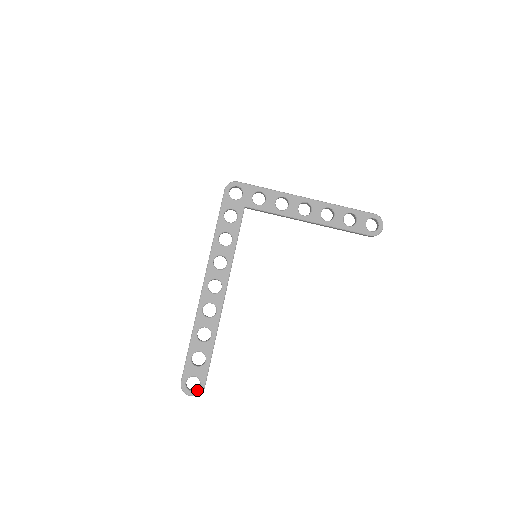
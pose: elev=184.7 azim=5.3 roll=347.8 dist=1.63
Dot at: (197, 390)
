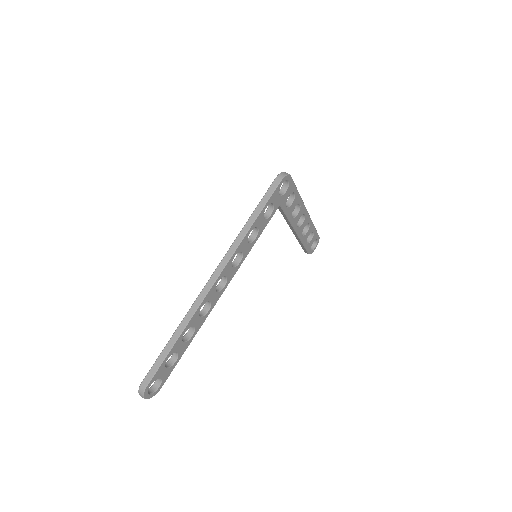
Dot at: (154, 392)
